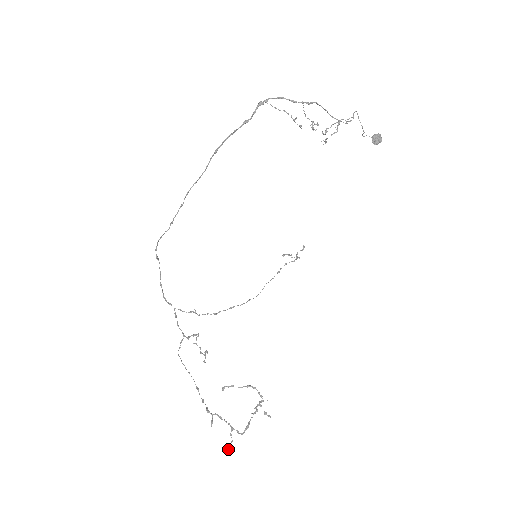
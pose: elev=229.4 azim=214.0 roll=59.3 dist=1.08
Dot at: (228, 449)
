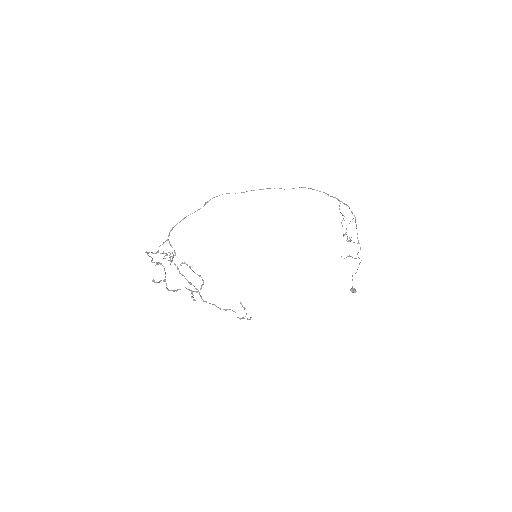
Dot at: (154, 280)
